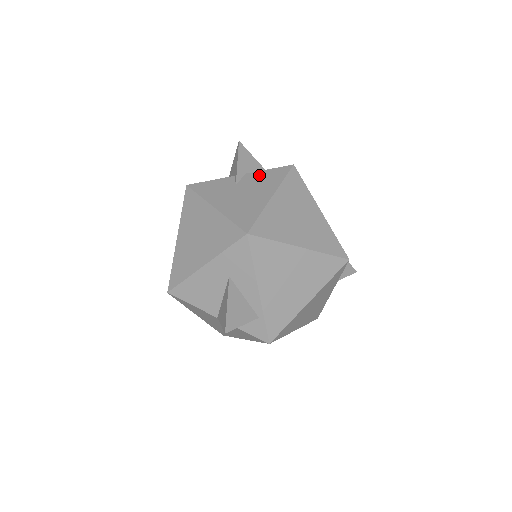
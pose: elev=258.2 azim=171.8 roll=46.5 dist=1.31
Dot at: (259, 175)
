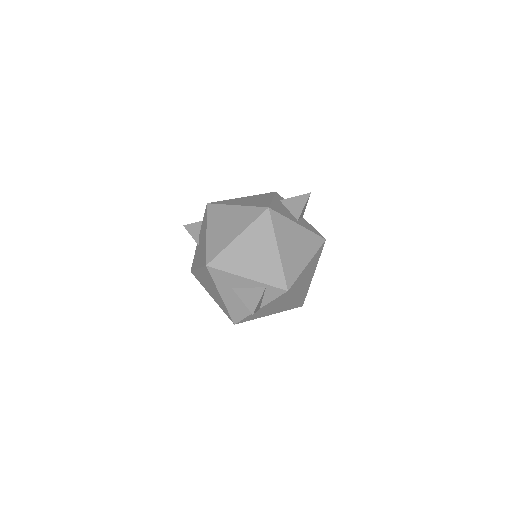
Dot at: (202, 228)
